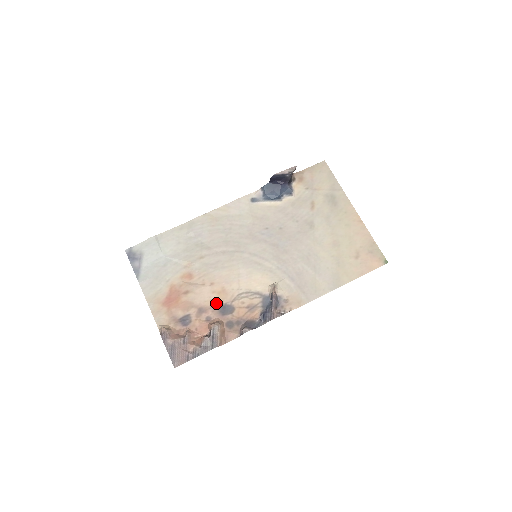
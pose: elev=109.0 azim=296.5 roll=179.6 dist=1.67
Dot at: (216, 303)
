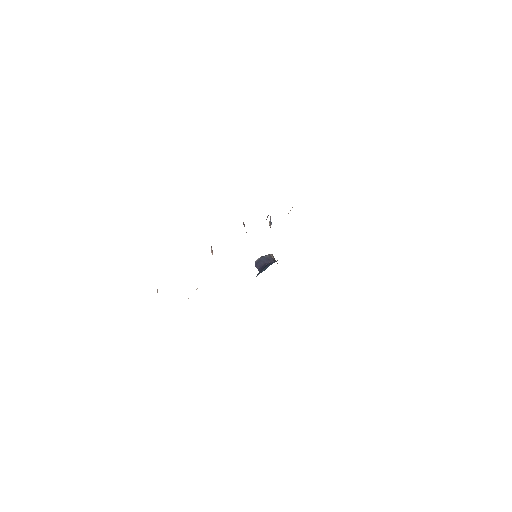
Dot at: occluded
